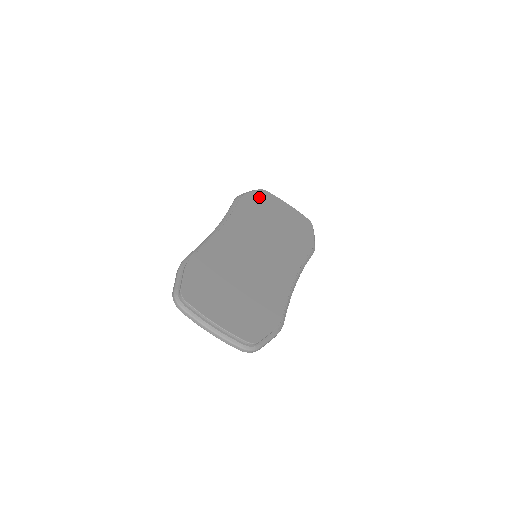
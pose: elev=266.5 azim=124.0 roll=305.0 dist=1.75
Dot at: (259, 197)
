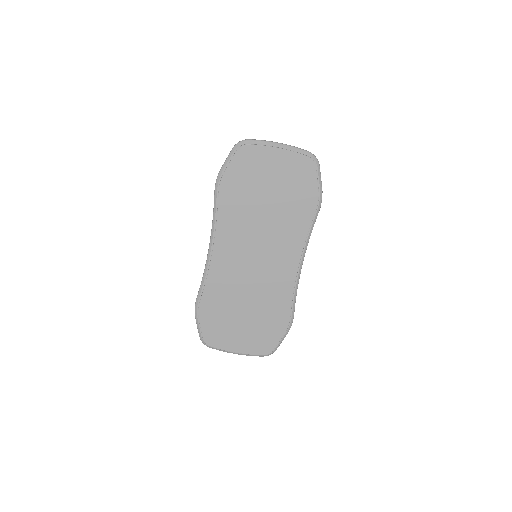
Dot at: (240, 167)
